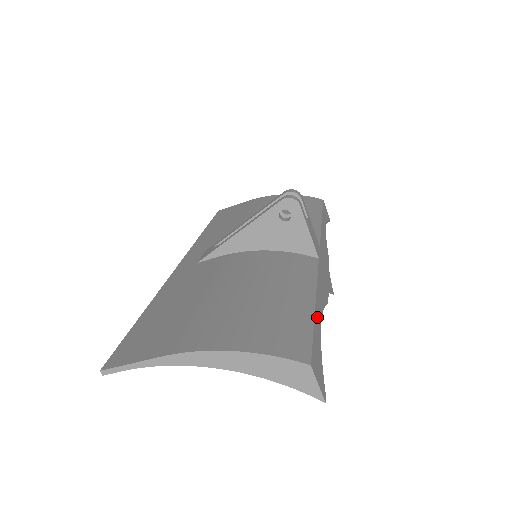
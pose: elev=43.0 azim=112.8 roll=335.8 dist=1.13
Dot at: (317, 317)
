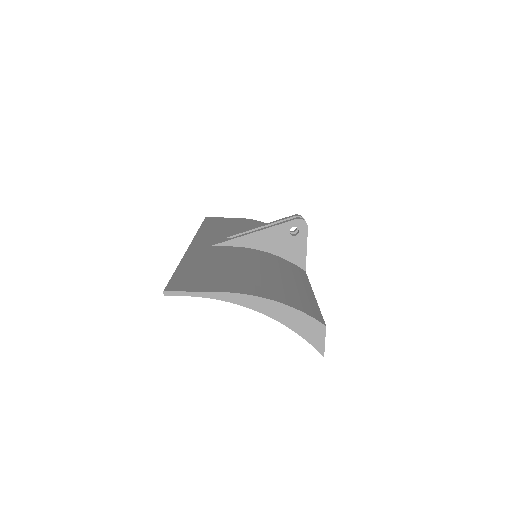
Dot at: occluded
